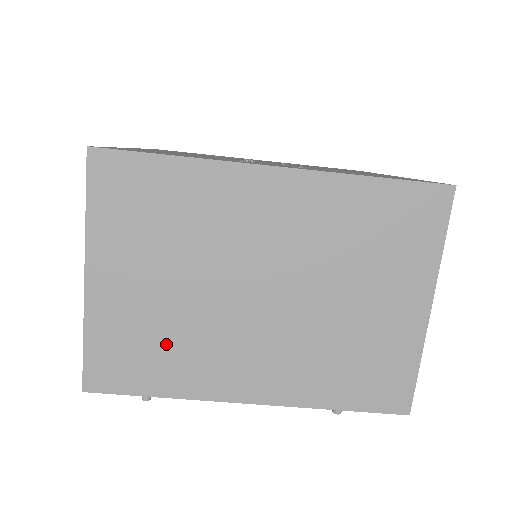
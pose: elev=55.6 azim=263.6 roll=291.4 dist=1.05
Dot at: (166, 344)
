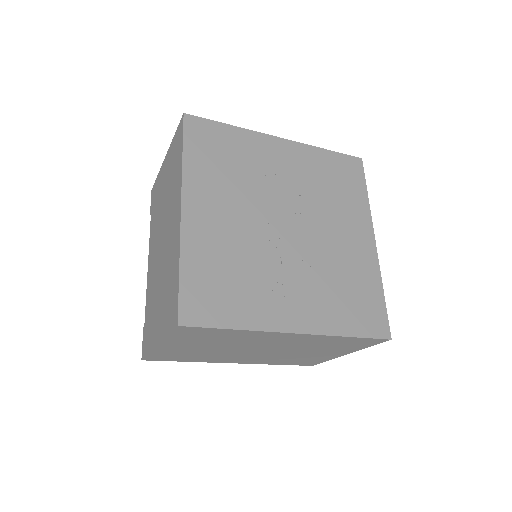
Dot at: (197, 356)
